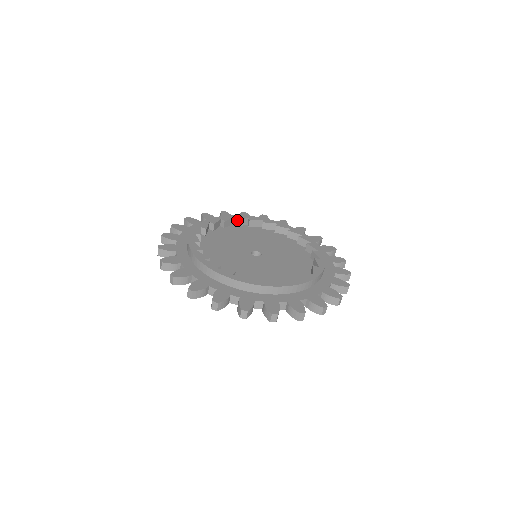
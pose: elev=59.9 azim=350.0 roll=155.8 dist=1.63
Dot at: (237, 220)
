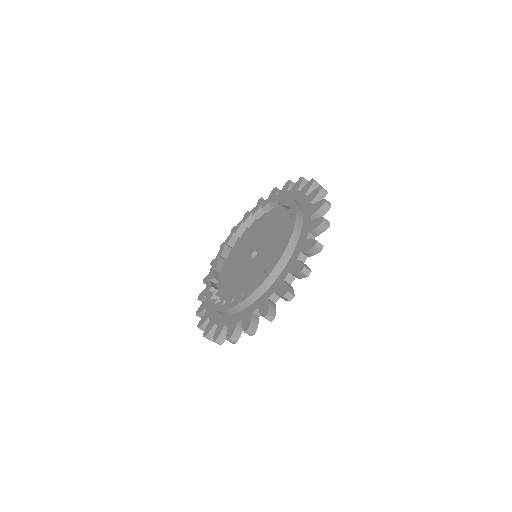
Dot at: (253, 215)
